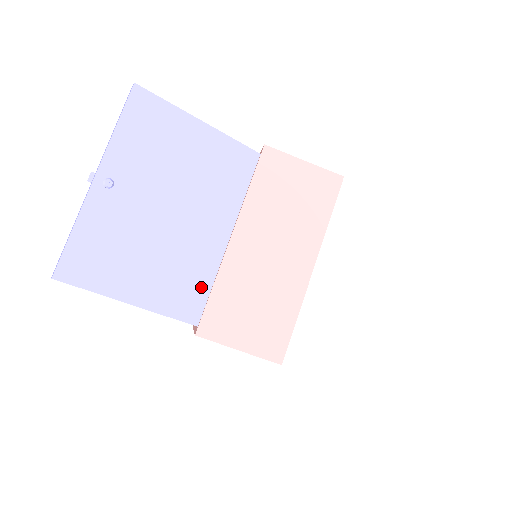
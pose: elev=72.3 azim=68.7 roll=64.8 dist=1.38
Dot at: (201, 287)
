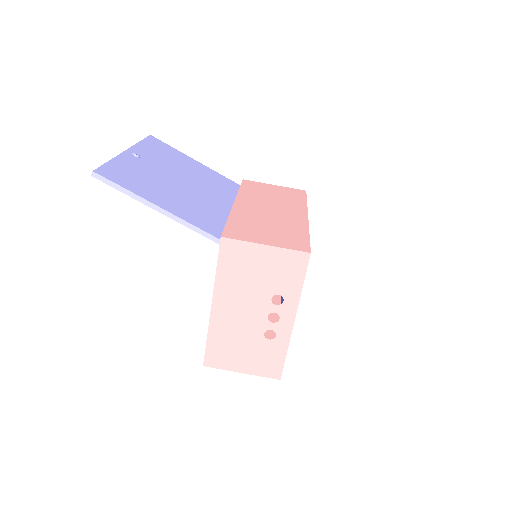
Dot at: (217, 222)
